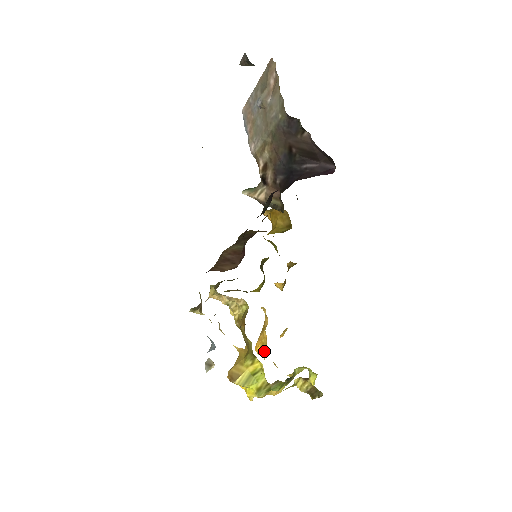
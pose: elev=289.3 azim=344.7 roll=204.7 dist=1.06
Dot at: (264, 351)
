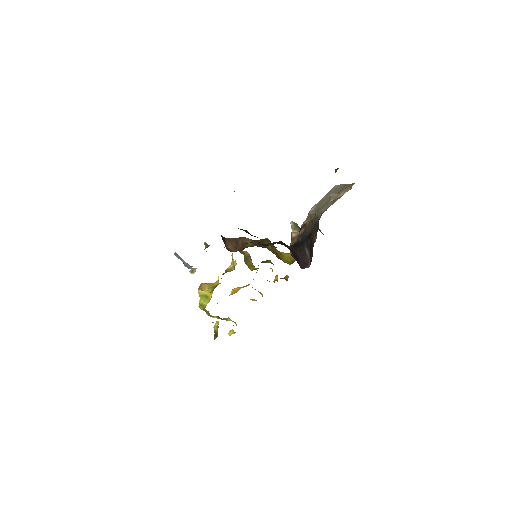
Dot at: occluded
